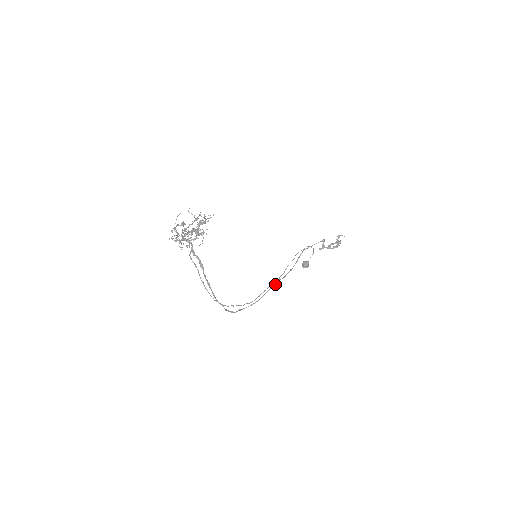
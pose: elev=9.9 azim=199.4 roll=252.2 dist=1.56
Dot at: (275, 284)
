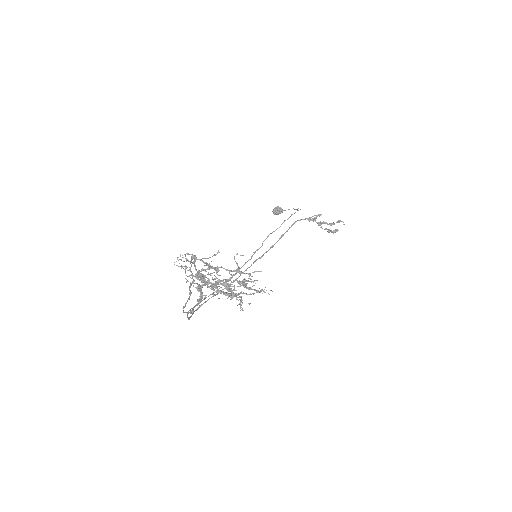
Dot at: (249, 267)
